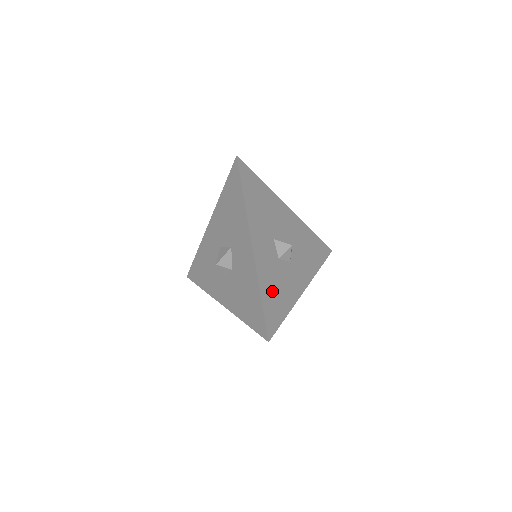
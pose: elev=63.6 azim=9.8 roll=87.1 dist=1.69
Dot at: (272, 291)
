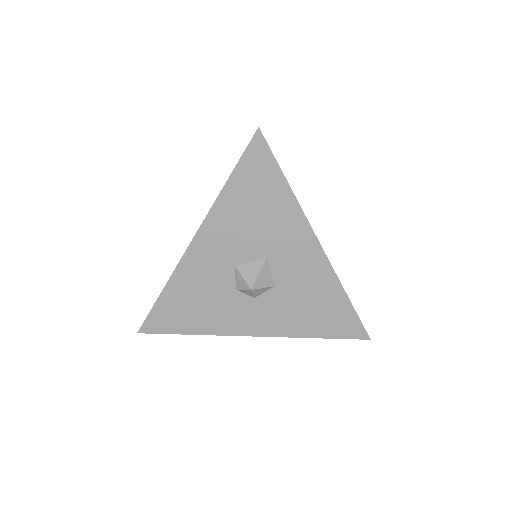
Dot at: occluded
